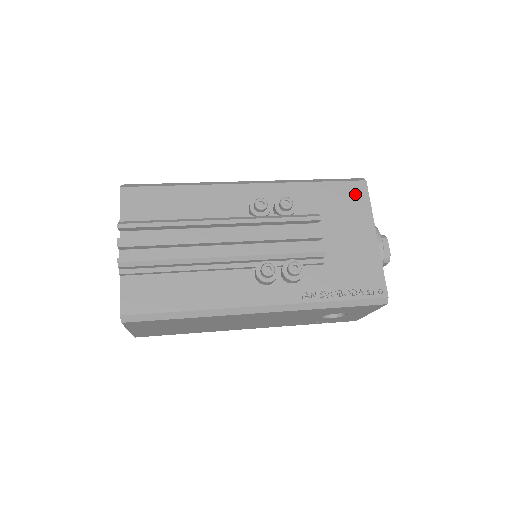
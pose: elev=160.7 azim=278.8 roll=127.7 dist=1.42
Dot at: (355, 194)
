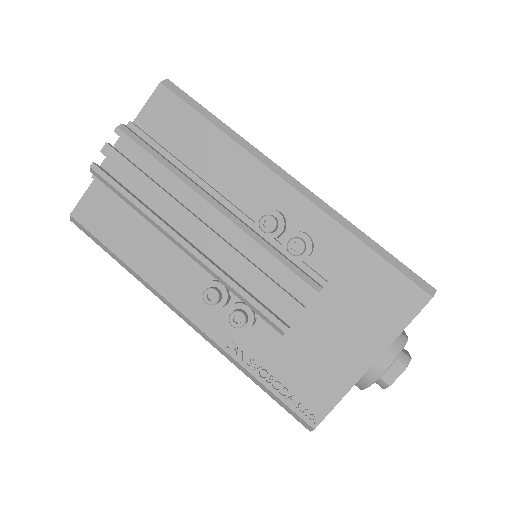
Dot at: (400, 300)
